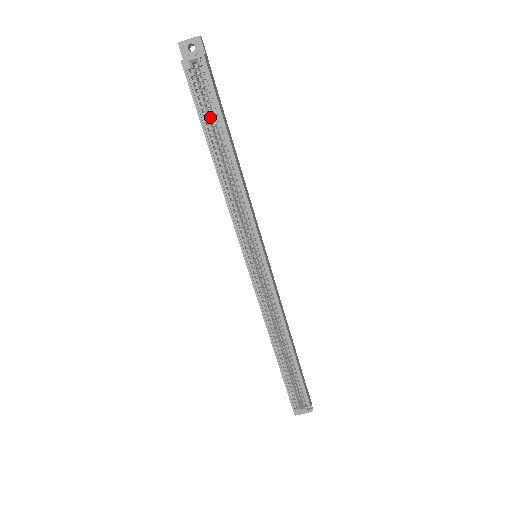
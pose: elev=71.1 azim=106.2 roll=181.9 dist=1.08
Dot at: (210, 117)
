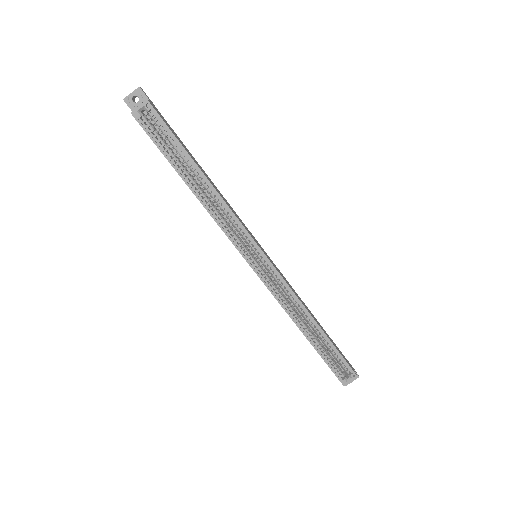
Dot at: (172, 151)
